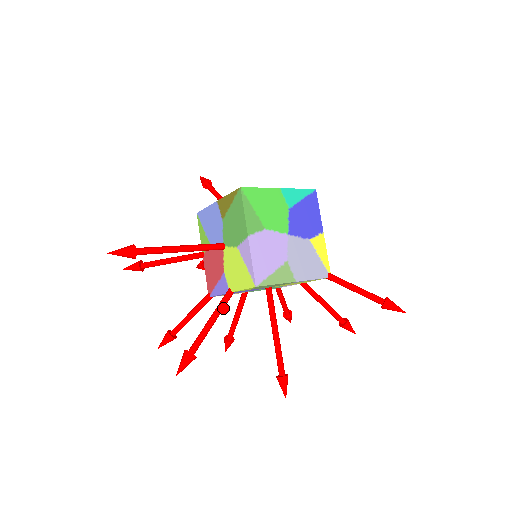
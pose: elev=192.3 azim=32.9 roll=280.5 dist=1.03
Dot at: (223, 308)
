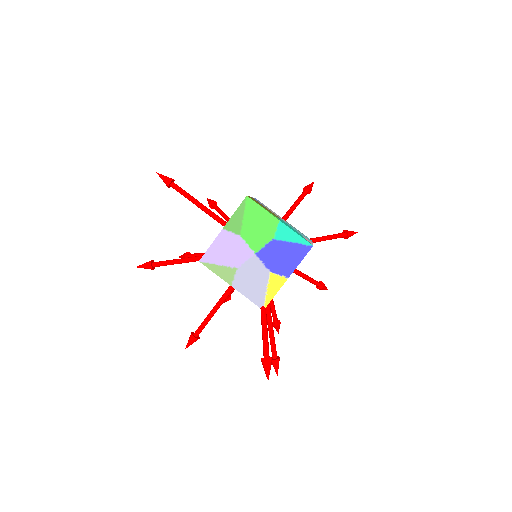
Dot at: (193, 261)
